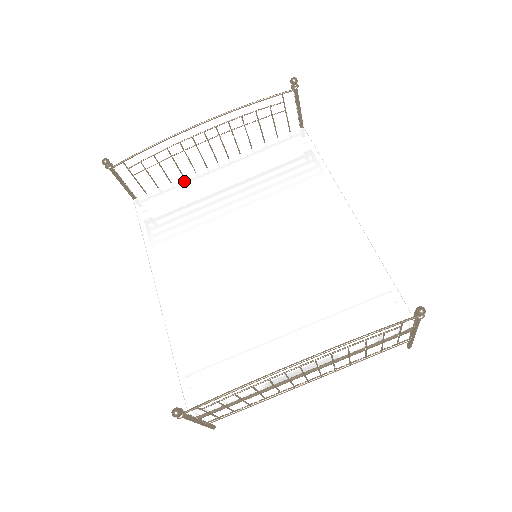
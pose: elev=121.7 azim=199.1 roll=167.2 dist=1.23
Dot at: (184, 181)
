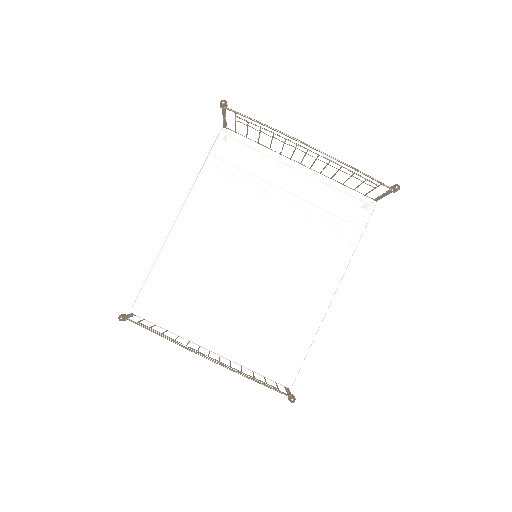
Dot at: (266, 153)
